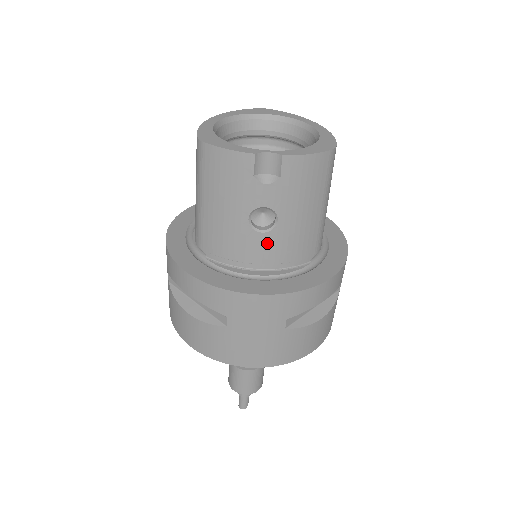
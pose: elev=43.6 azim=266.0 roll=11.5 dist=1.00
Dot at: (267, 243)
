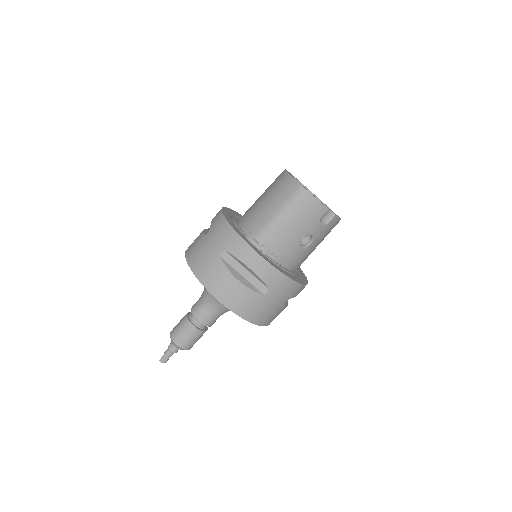
Dot at: (299, 254)
